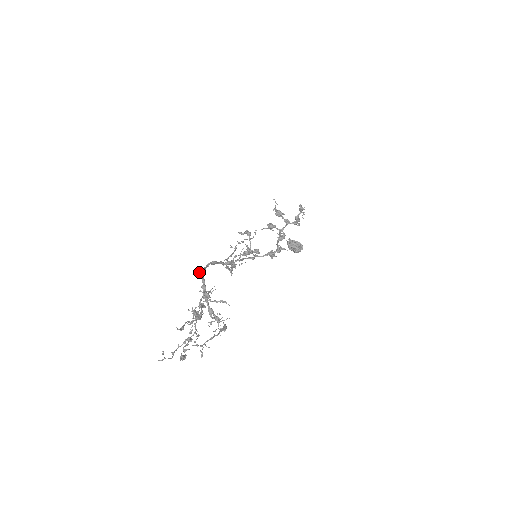
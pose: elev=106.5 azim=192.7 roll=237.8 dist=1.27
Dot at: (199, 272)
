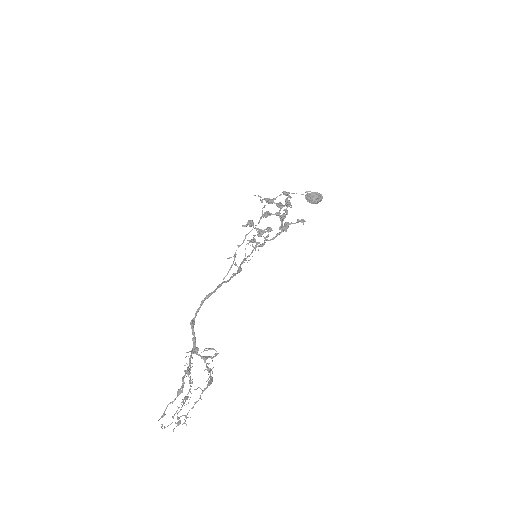
Dot at: (190, 323)
